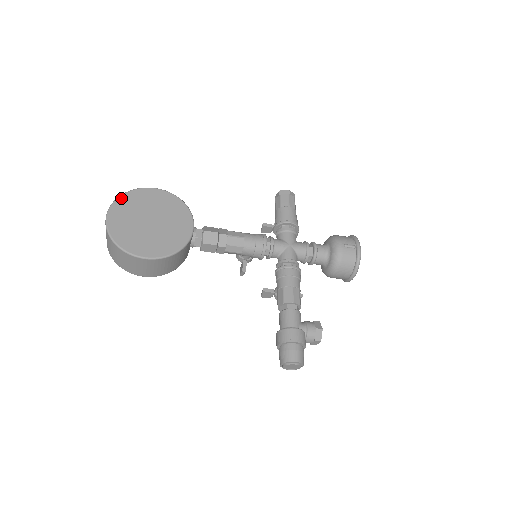
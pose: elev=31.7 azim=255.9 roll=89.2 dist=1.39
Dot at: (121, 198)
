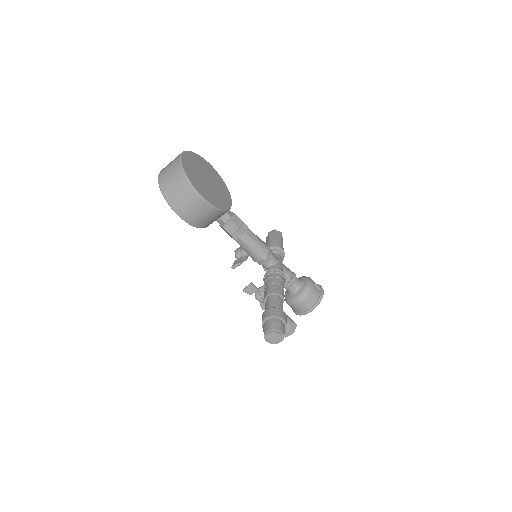
Dot at: (191, 153)
